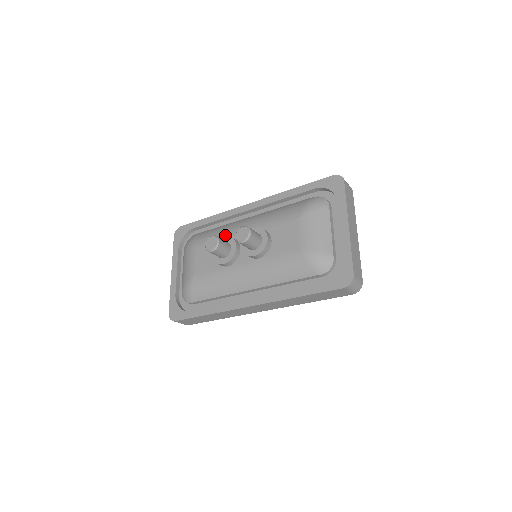
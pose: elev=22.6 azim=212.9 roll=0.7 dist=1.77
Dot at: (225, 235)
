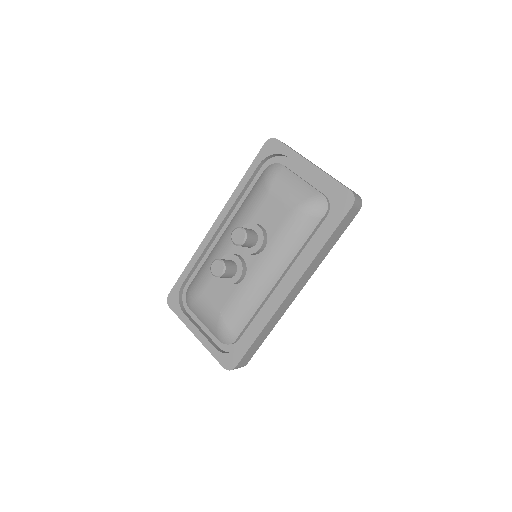
Dot at: occluded
